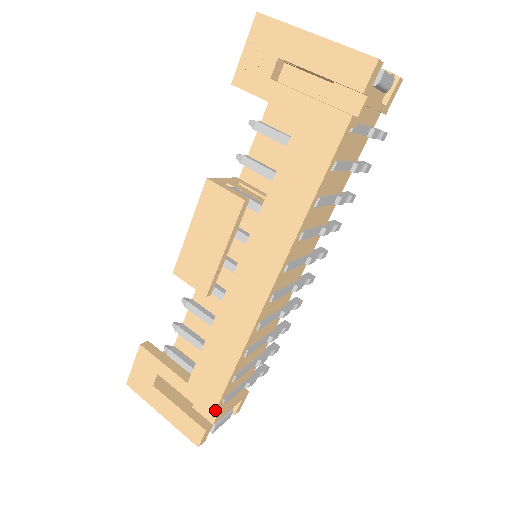
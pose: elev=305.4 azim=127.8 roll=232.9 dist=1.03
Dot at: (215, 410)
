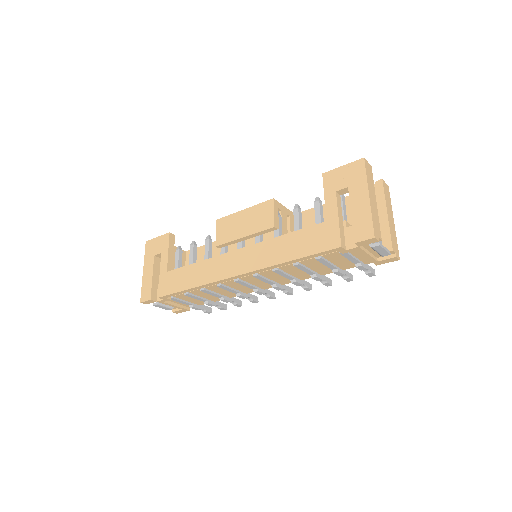
Dot at: (163, 296)
